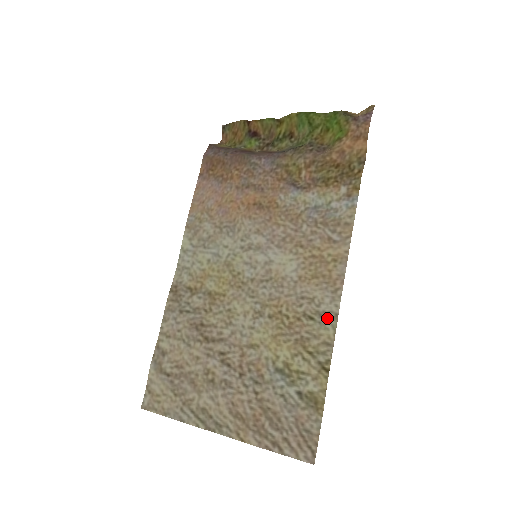
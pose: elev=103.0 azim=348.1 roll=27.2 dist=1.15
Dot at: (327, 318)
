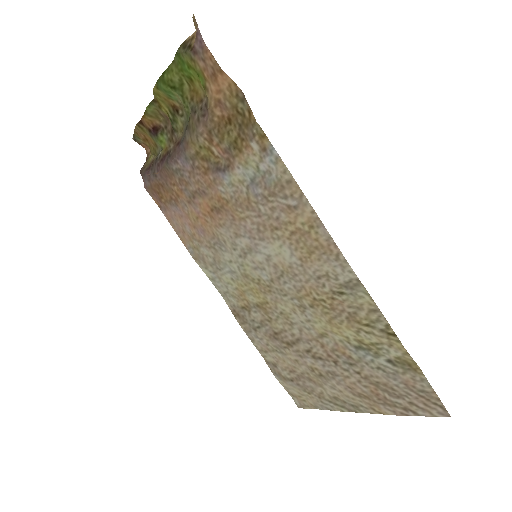
Dot at: (353, 287)
